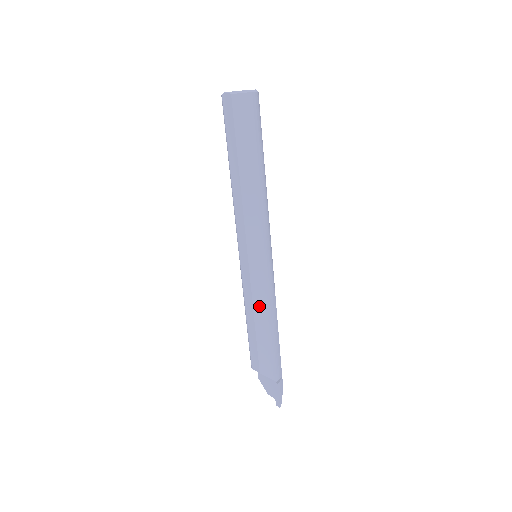
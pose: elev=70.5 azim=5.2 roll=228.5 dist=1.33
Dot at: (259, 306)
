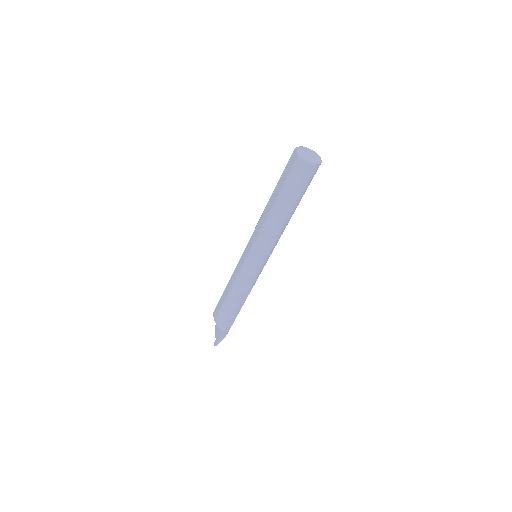
Dot at: (237, 286)
